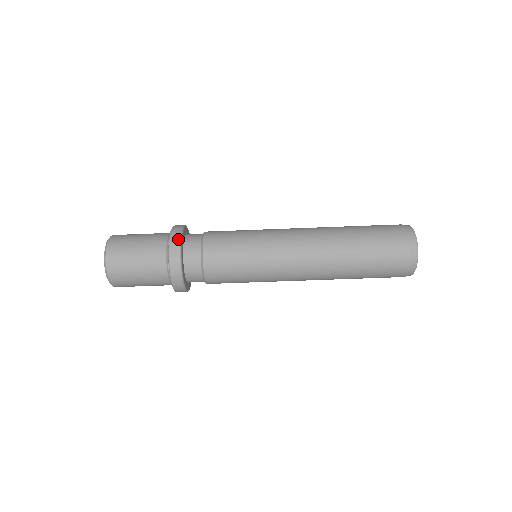
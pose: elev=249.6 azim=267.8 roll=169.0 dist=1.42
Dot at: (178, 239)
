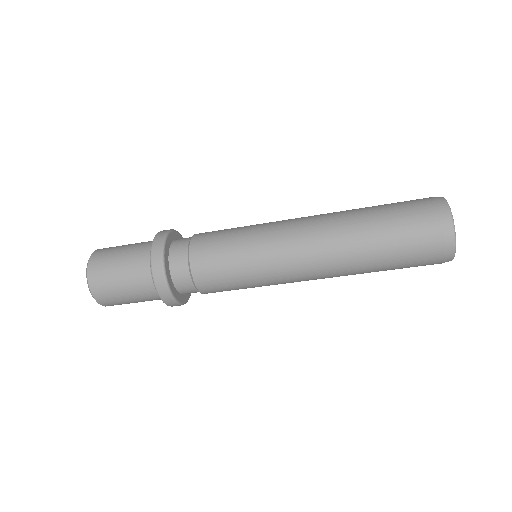
Dot at: (165, 288)
